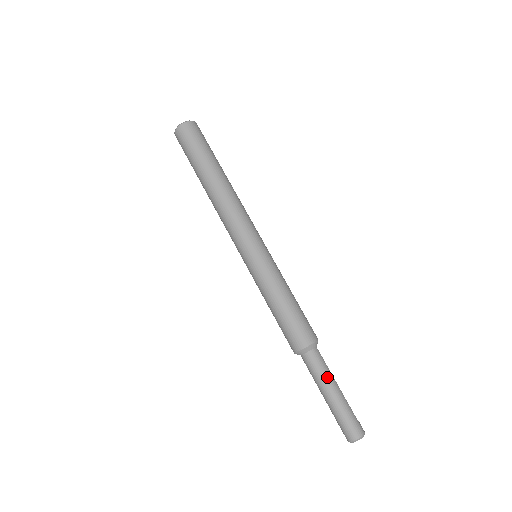
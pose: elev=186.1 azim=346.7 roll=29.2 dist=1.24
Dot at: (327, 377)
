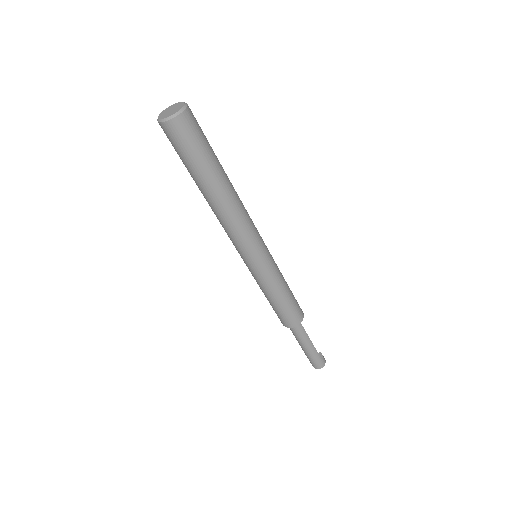
Dot at: (304, 341)
